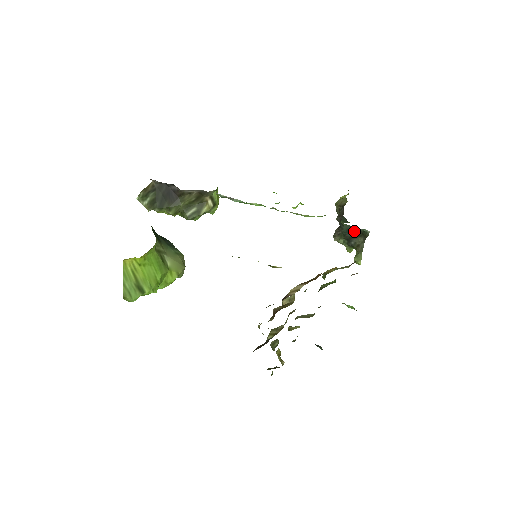
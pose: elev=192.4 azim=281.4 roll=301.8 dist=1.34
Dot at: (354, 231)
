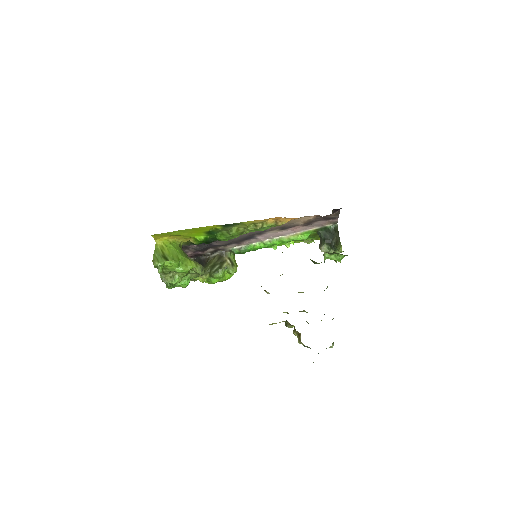
Dot at: (329, 234)
